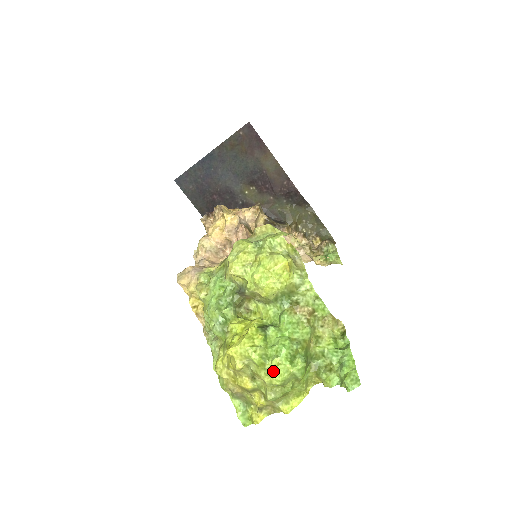
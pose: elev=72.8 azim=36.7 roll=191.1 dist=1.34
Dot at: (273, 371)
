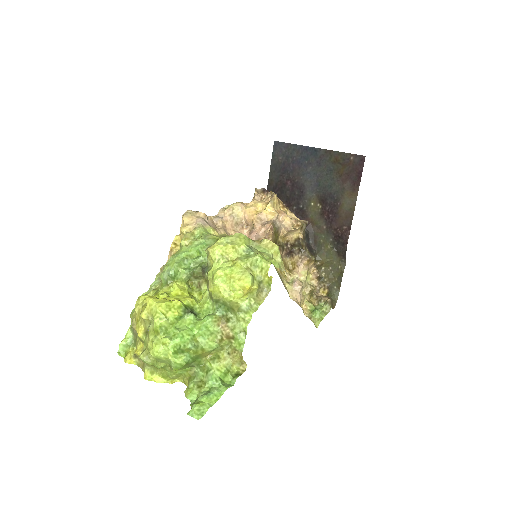
Dot at: (157, 344)
